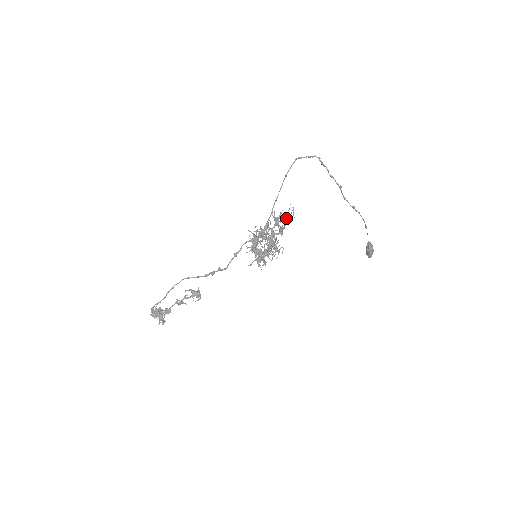
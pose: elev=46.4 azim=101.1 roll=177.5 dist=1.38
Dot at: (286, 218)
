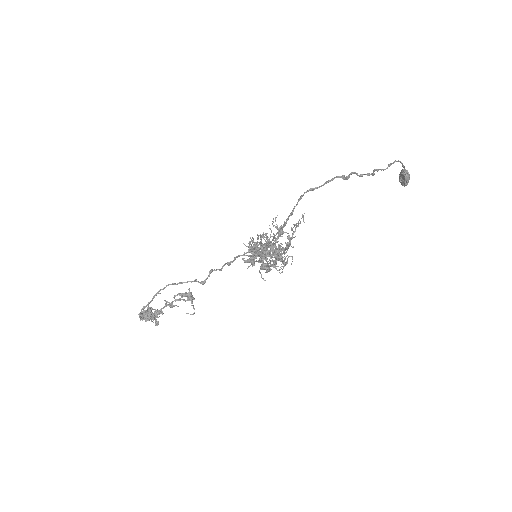
Dot at: (293, 227)
